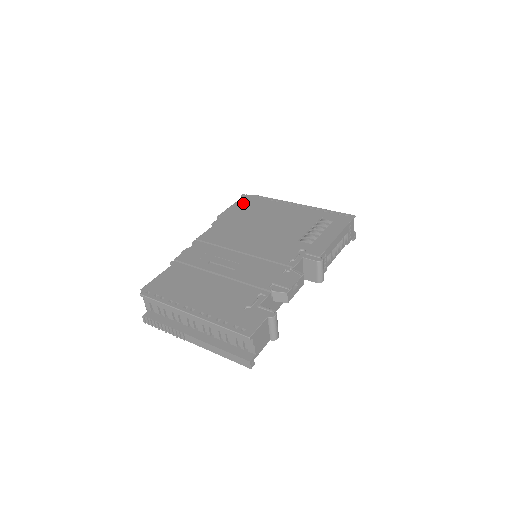
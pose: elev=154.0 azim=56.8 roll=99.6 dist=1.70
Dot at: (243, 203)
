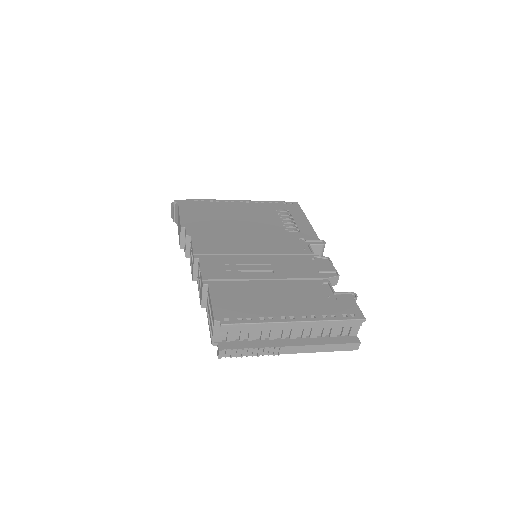
Dot at: (188, 209)
